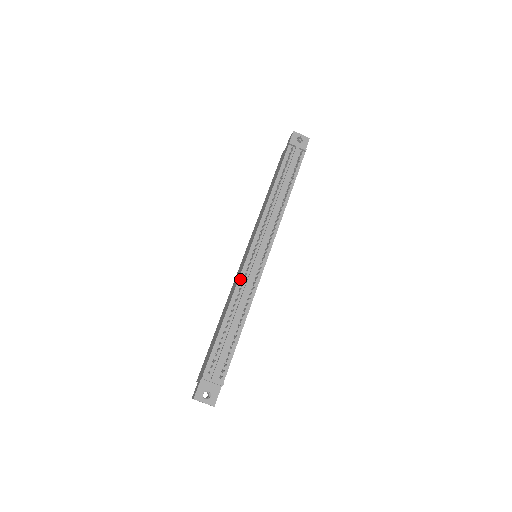
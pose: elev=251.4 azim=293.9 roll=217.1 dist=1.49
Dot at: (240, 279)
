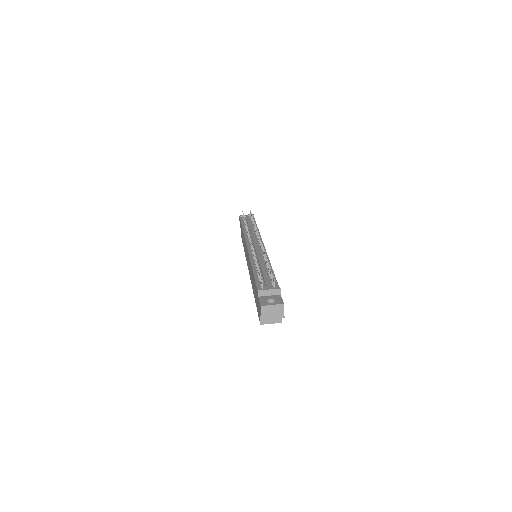
Dot at: (250, 256)
